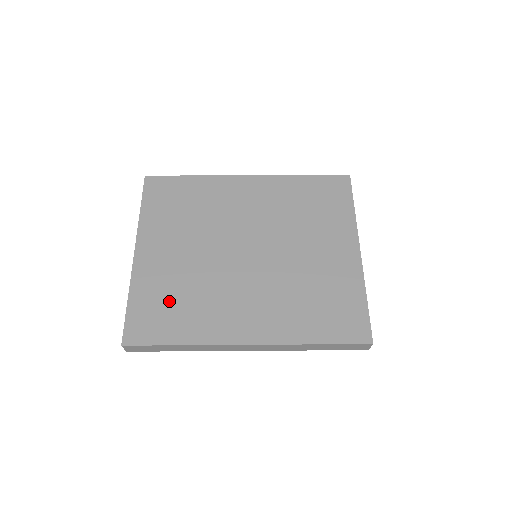
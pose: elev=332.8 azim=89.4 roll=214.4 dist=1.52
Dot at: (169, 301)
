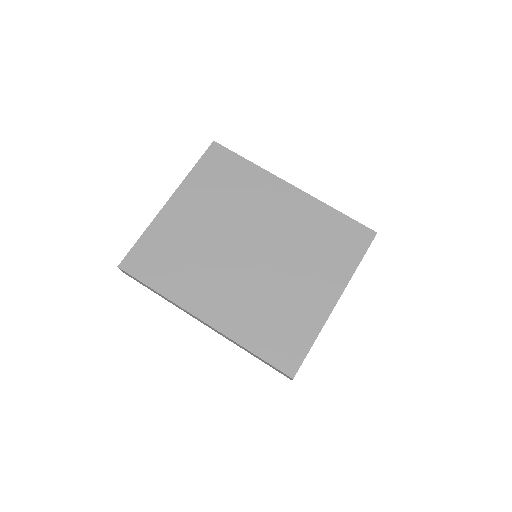
Dot at: (169, 254)
